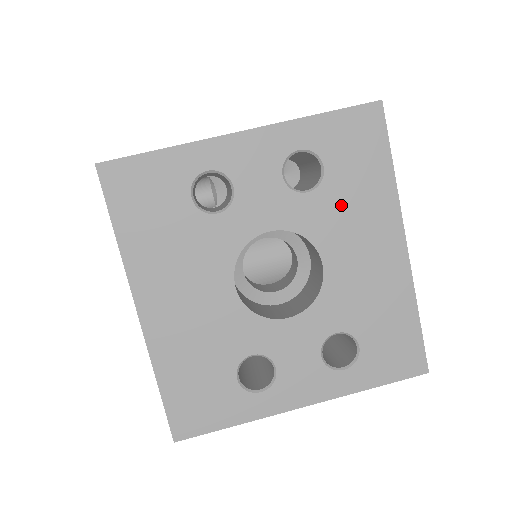
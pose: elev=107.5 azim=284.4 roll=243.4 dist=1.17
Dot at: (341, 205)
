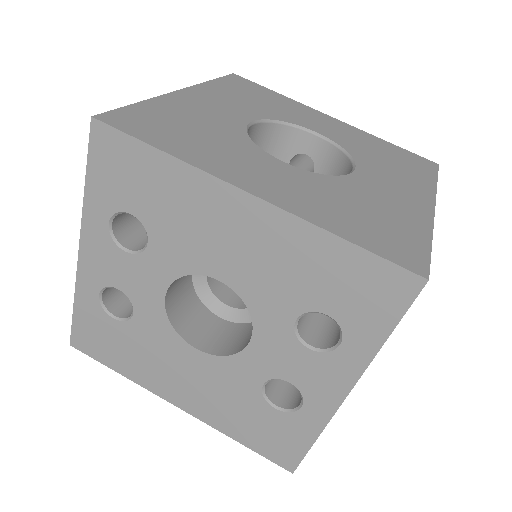
Dot at: (173, 226)
